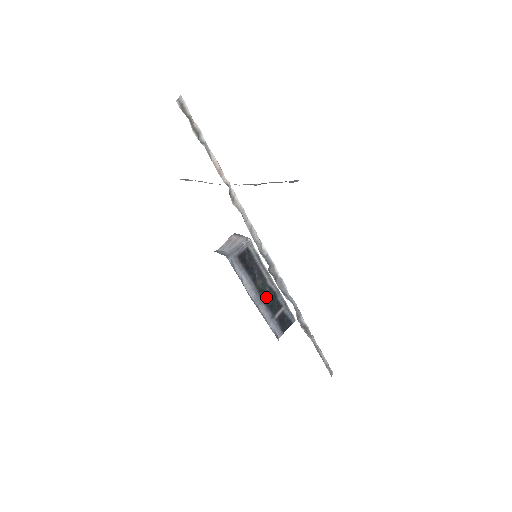
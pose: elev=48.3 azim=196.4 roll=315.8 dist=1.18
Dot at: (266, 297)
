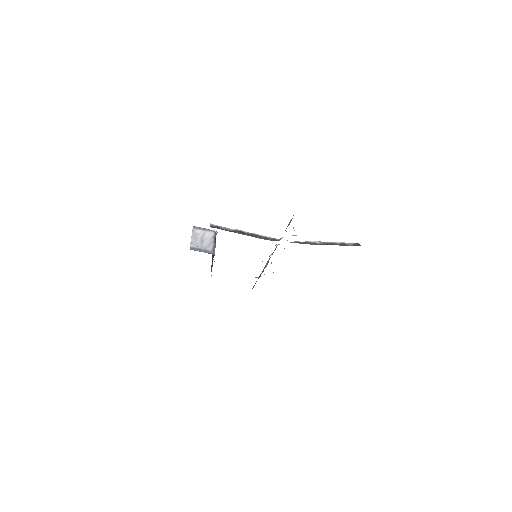
Dot at: occluded
